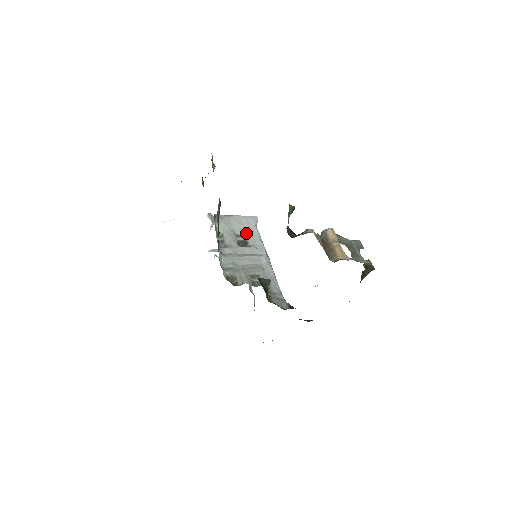
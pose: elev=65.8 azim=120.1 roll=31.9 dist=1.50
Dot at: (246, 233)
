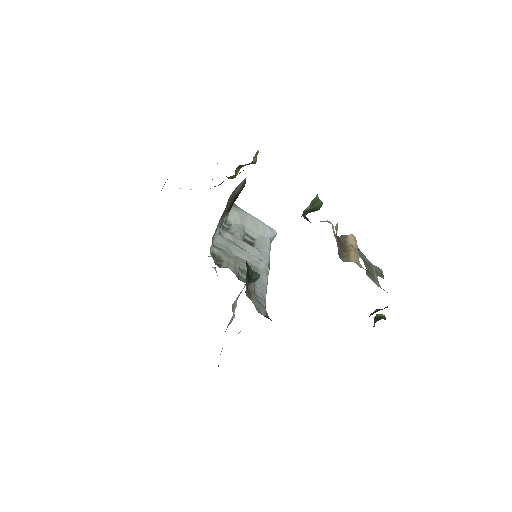
Dot at: (257, 237)
